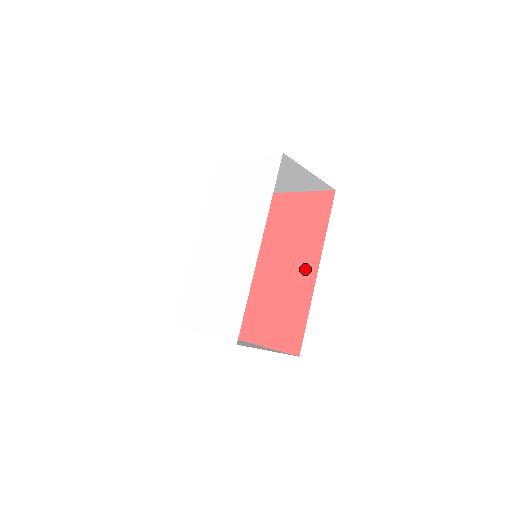
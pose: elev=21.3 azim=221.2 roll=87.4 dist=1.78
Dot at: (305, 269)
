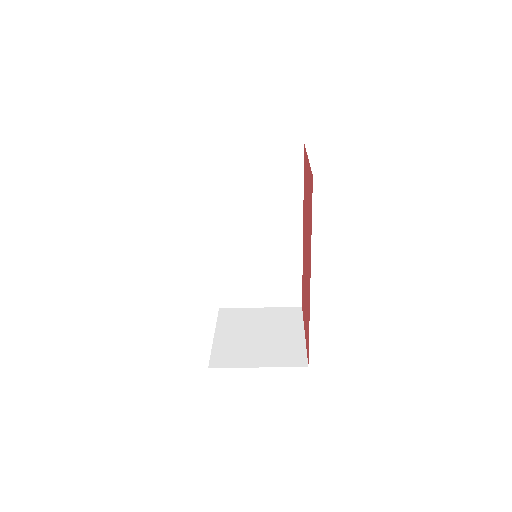
Dot at: (308, 272)
